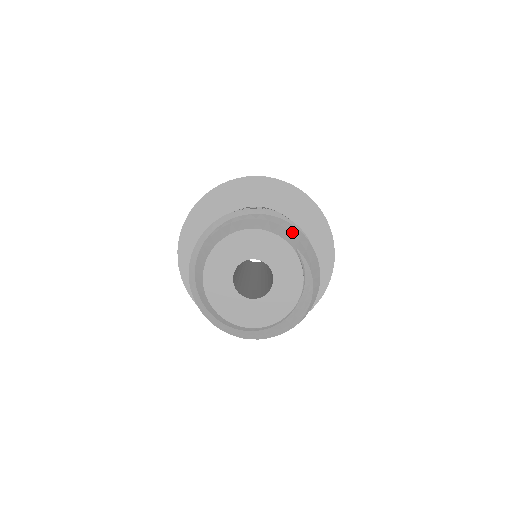
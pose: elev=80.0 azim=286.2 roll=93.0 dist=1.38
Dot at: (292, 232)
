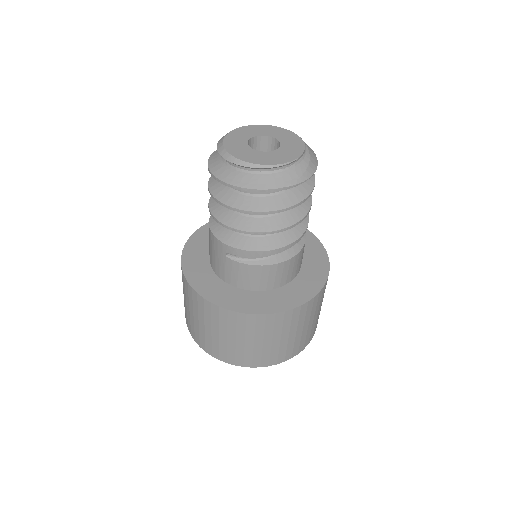
Dot at: occluded
